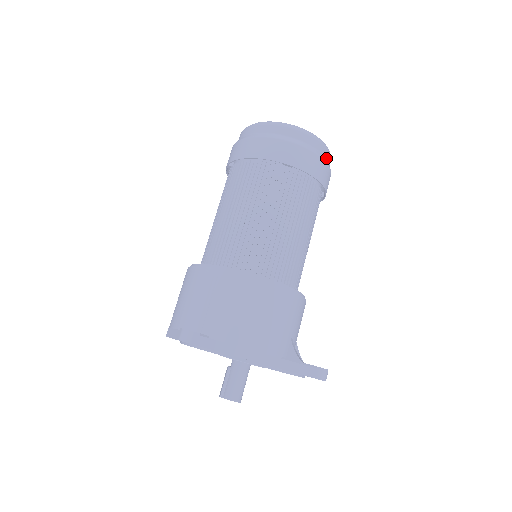
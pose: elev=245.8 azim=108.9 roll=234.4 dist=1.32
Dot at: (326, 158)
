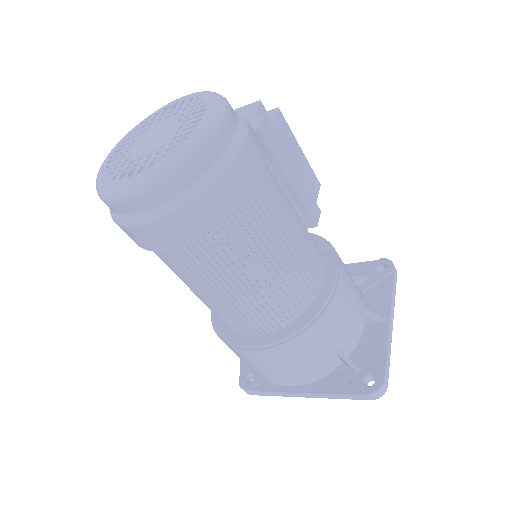
Dot at: (198, 176)
